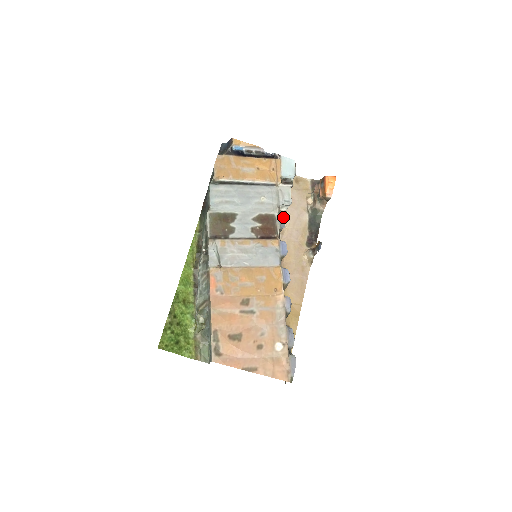
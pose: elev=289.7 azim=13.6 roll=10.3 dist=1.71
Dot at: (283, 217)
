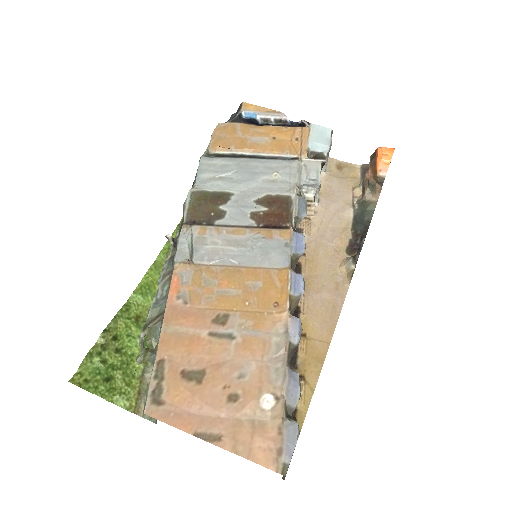
Dot at: (305, 201)
